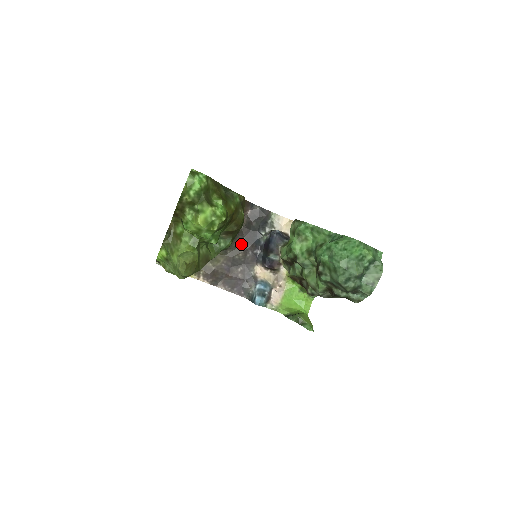
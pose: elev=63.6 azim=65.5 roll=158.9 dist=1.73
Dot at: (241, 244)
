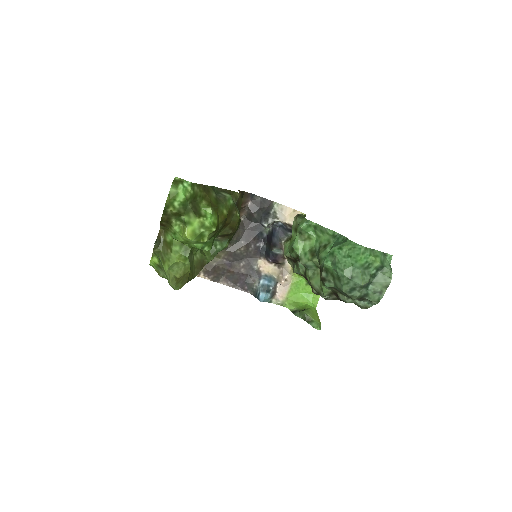
Dot at: (242, 237)
